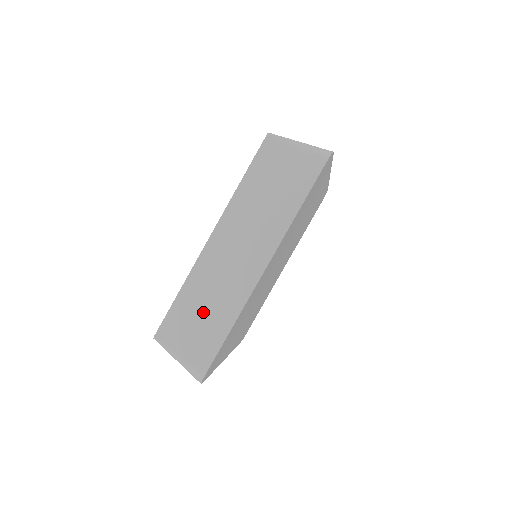
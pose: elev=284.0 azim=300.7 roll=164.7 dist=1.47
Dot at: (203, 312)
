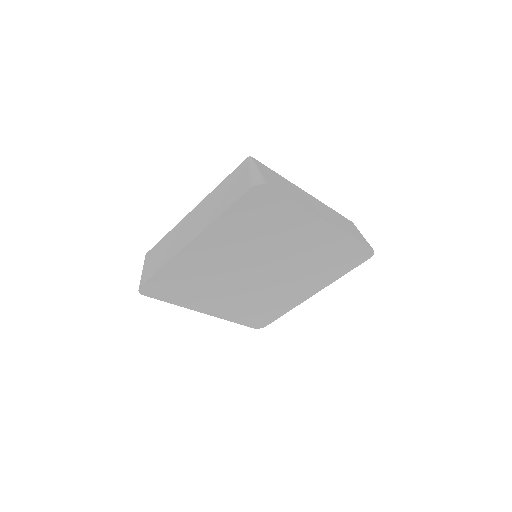
Dot at: (162, 252)
